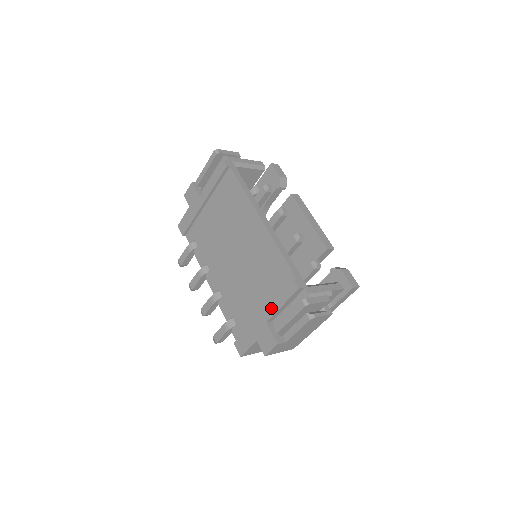
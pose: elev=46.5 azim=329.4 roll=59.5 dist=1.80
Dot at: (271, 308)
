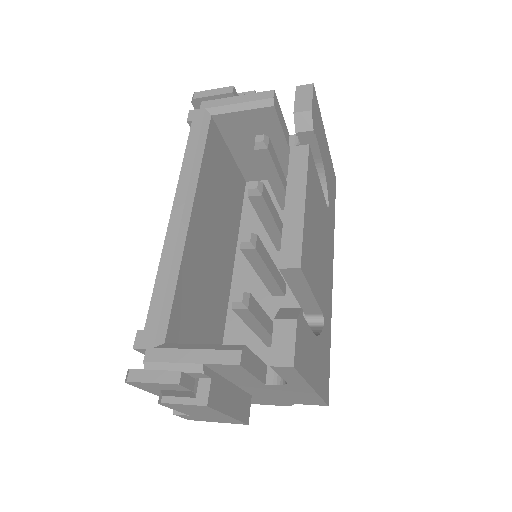
Dot at: occluded
